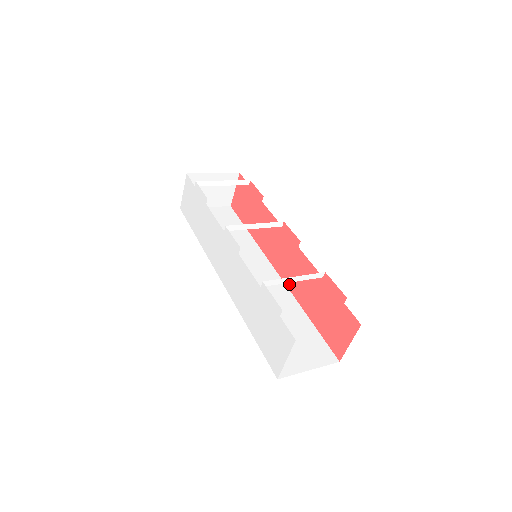
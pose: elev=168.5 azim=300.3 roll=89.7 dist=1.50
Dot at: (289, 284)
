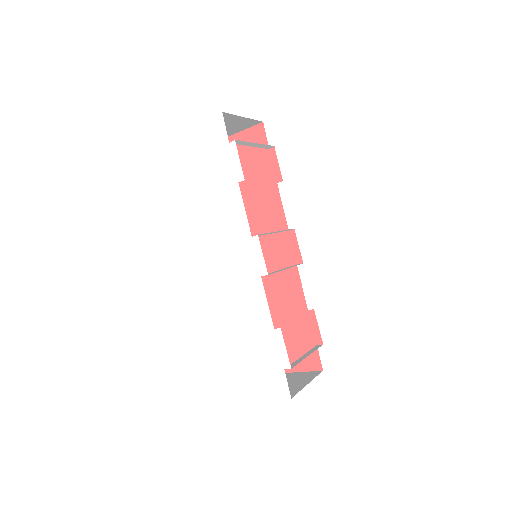
Dot at: (262, 280)
